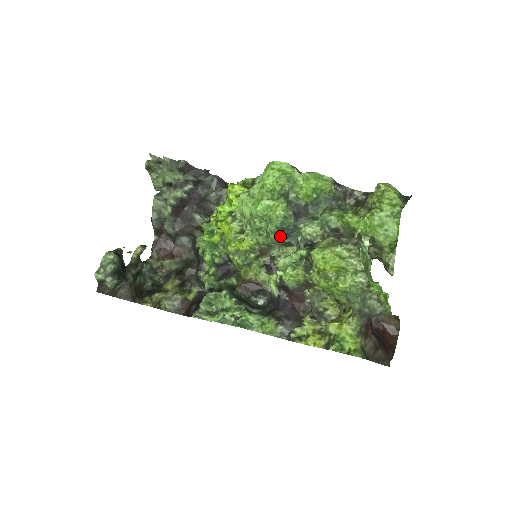
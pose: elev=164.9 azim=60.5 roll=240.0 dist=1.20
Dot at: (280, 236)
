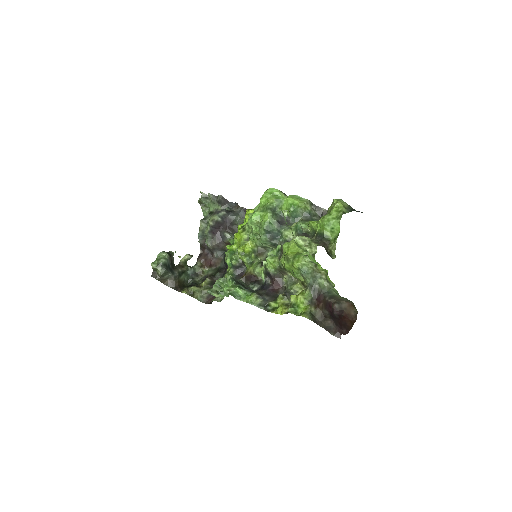
Dot at: (267, 237)
